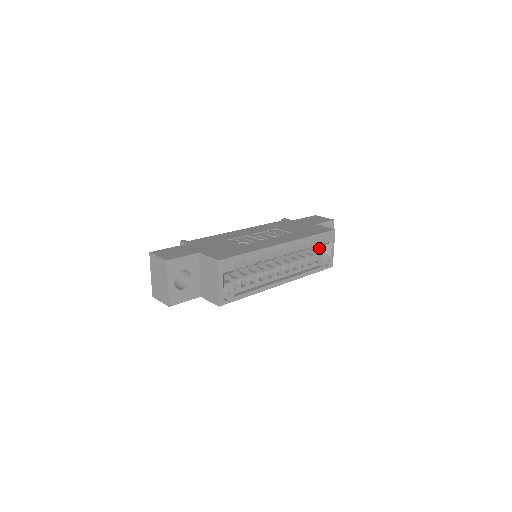
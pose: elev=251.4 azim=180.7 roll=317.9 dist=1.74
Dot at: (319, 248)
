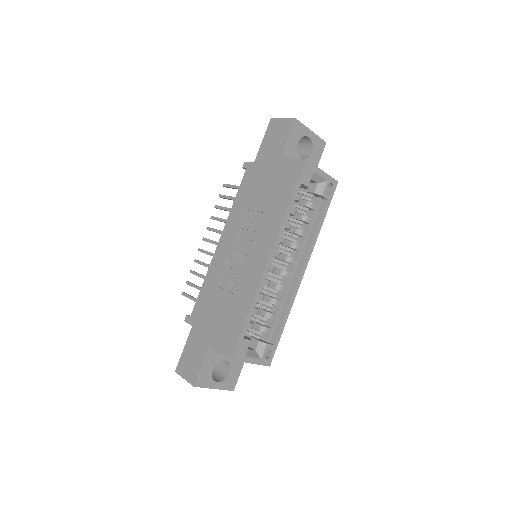
Dot at: occluded
